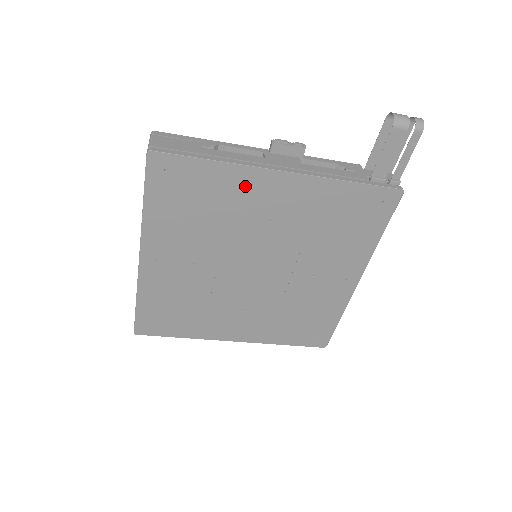
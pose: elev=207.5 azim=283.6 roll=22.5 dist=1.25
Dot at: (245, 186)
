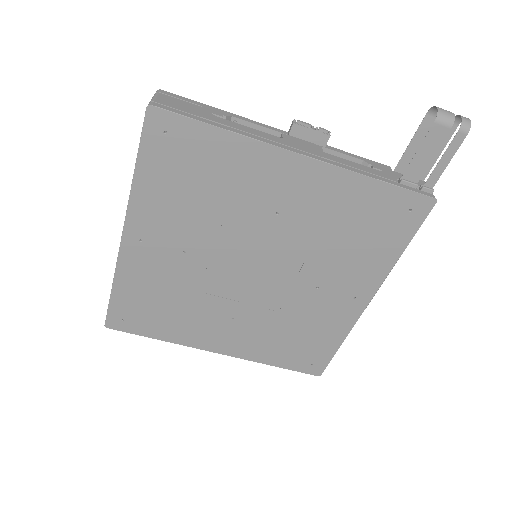
Dot at: (255, 166)
